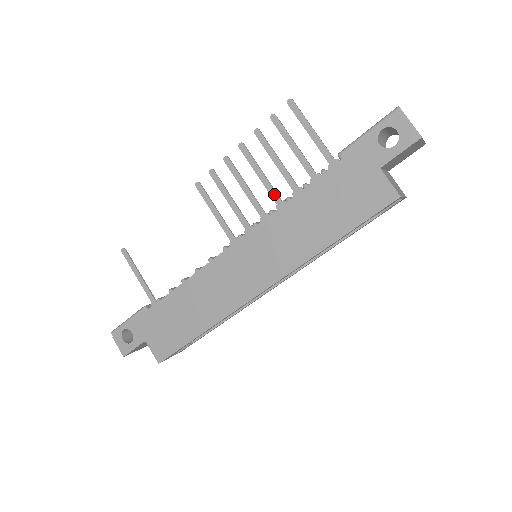
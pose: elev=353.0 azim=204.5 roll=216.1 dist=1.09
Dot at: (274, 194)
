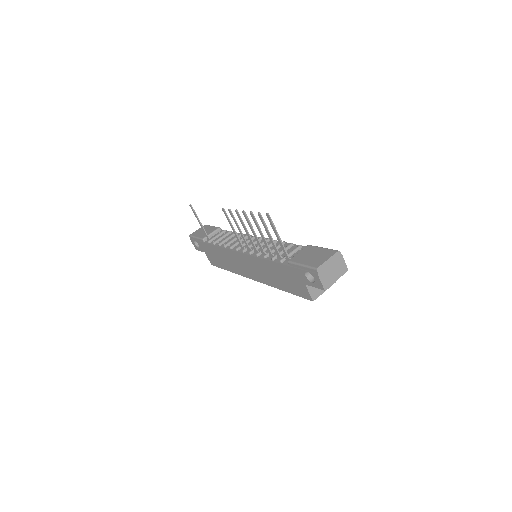
Dot at: (260, 246)
